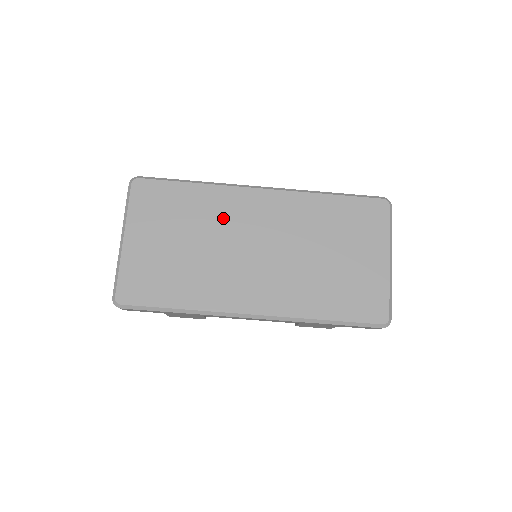
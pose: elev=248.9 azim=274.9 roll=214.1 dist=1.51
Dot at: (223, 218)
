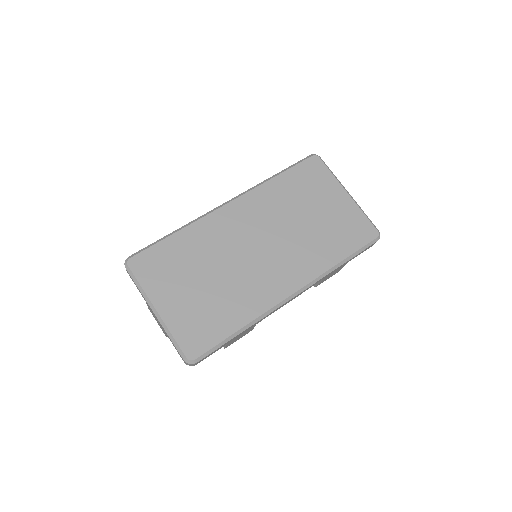
Dot at: (218, 243)
